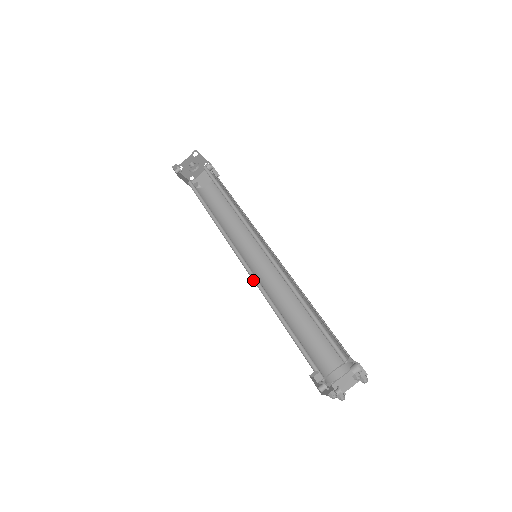
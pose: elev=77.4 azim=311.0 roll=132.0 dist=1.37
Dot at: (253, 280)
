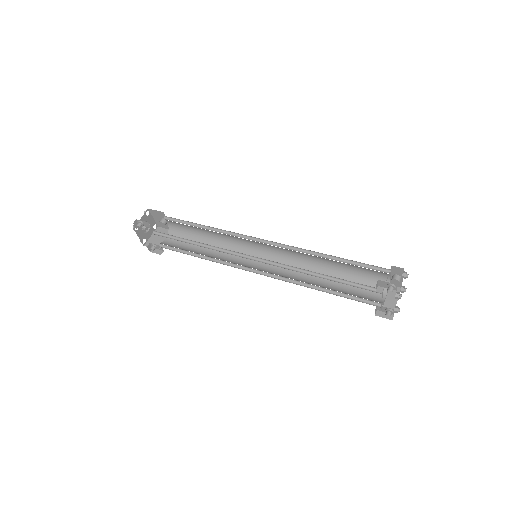
Dot at: occluded
